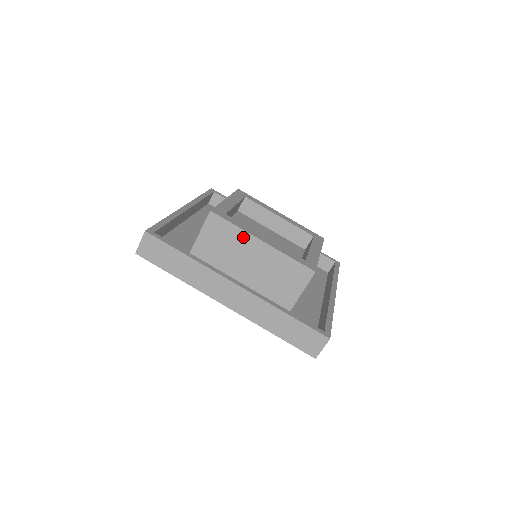
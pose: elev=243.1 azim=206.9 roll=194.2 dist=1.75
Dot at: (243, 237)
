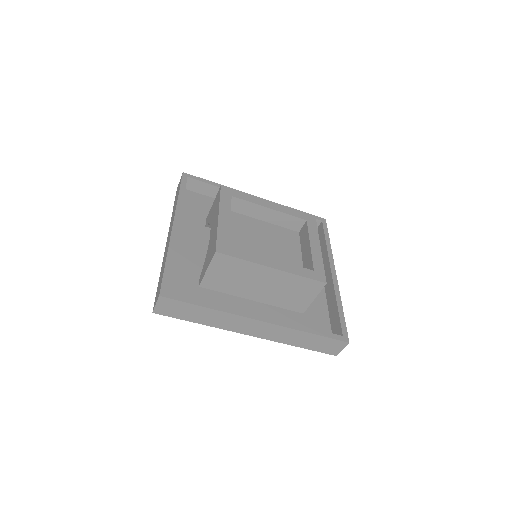
Dot at: (253, 268)
